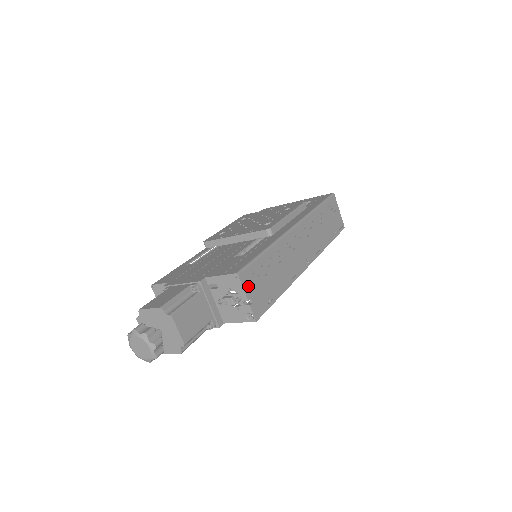
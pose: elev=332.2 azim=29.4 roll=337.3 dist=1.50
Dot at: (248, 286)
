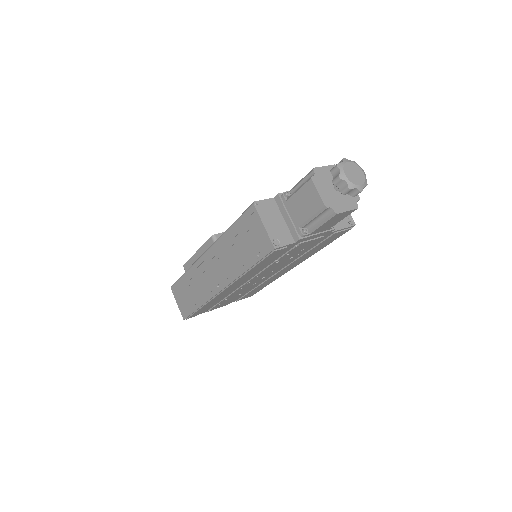
Dot at: occluded
